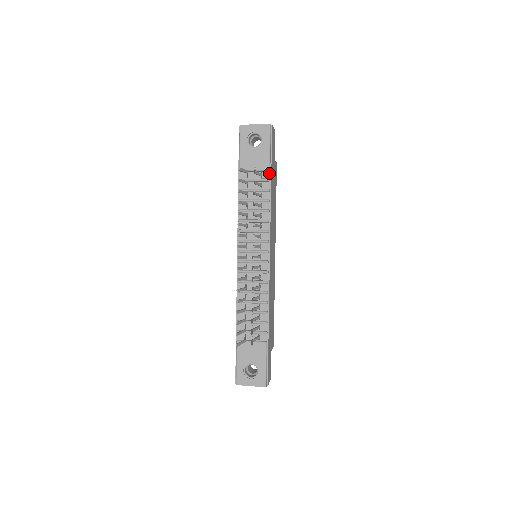
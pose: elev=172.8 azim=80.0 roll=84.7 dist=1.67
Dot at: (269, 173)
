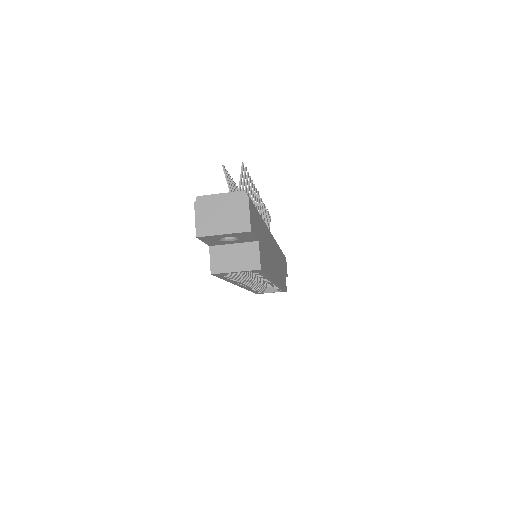
Dot at: occluded
